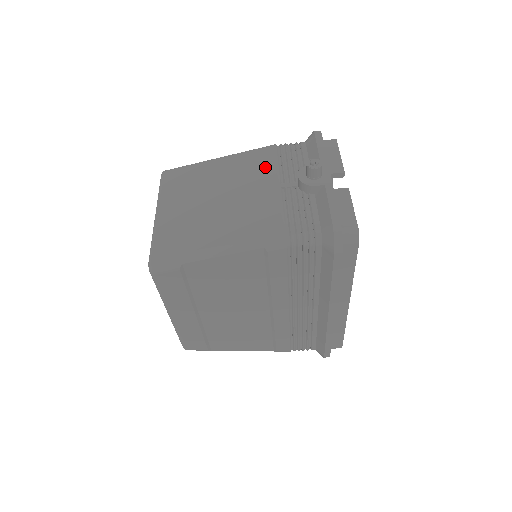
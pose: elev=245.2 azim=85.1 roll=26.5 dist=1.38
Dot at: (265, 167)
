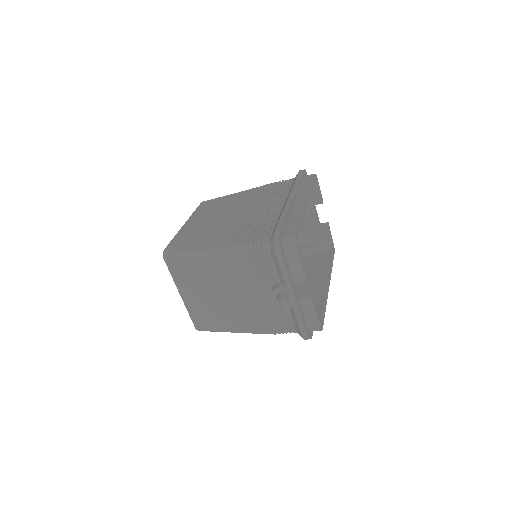
Dot at: (244, 276)
